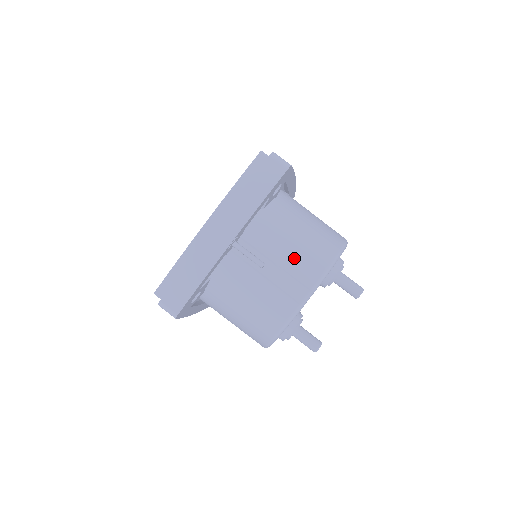
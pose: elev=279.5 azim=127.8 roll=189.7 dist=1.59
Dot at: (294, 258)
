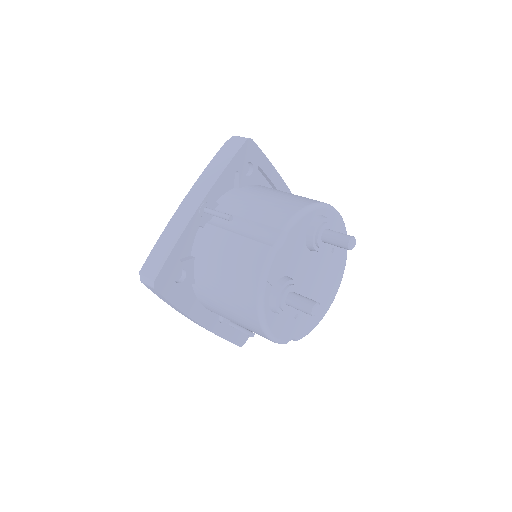
Dot at: (264, 211)
